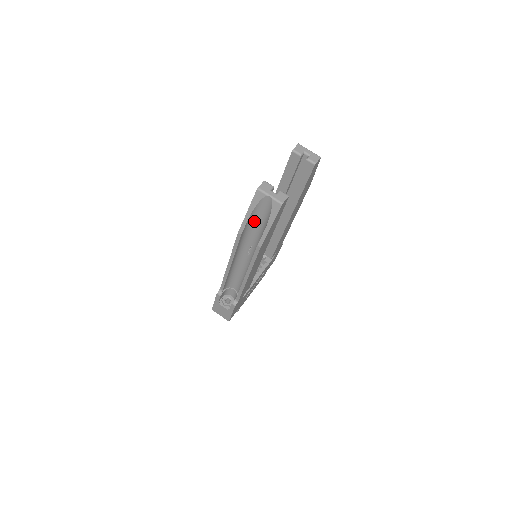
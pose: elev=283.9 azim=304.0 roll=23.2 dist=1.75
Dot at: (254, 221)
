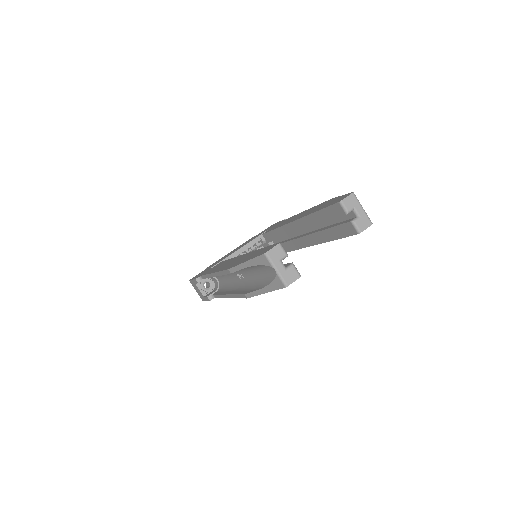
Dot at: (251, 268)
